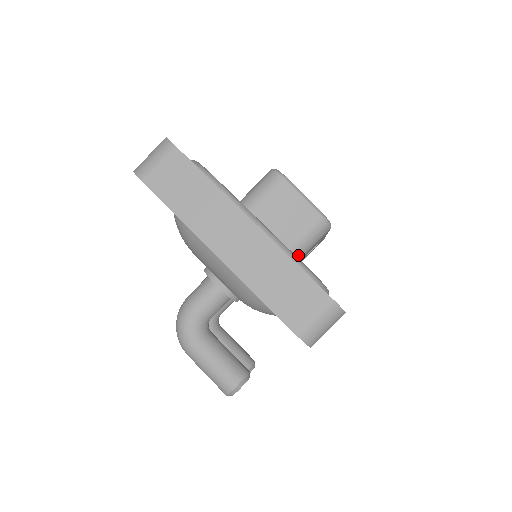
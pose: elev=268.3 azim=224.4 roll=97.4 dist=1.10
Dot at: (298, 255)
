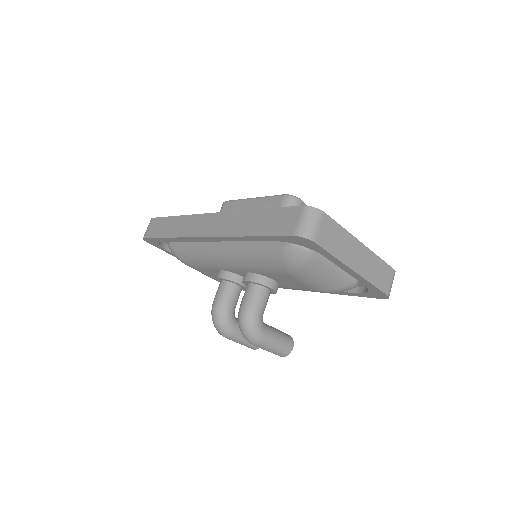
Dot at: occluded
